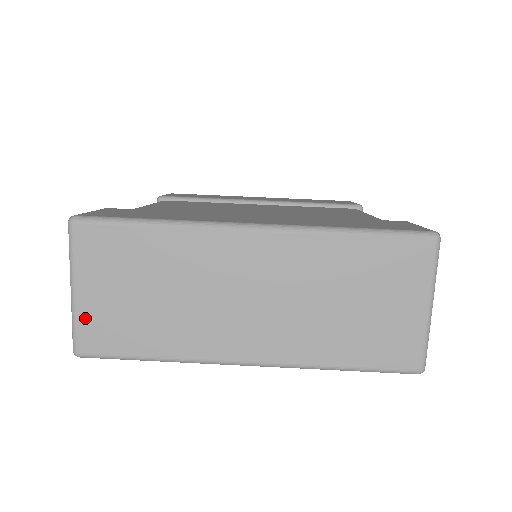
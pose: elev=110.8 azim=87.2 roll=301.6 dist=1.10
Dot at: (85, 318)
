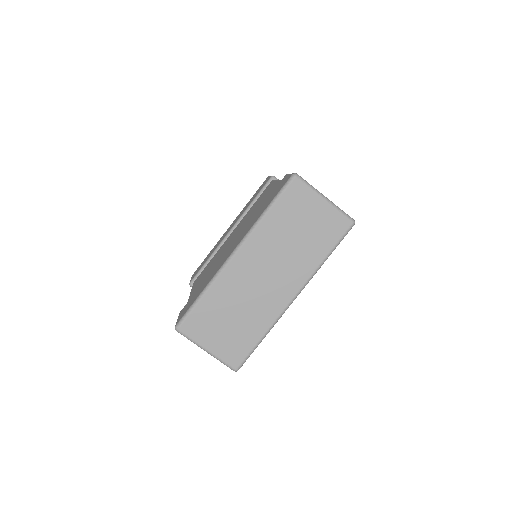
Dot at: (223, 354)
